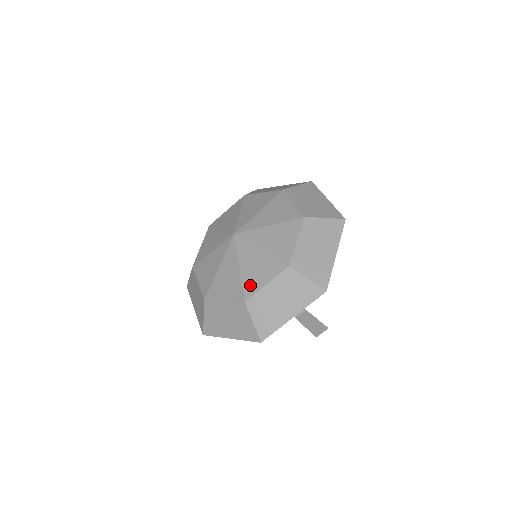
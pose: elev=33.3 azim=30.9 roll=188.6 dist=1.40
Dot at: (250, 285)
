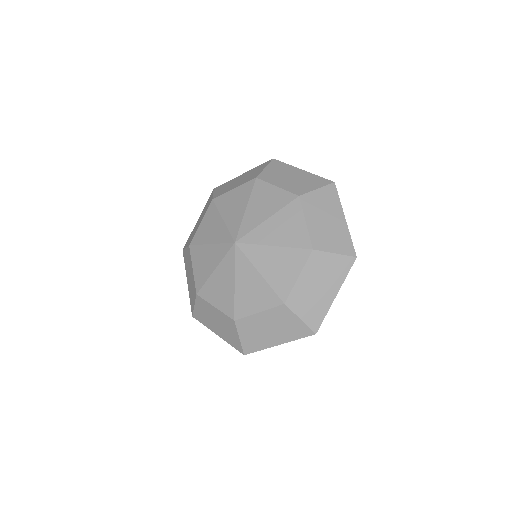
Dot at: (242, 306)
